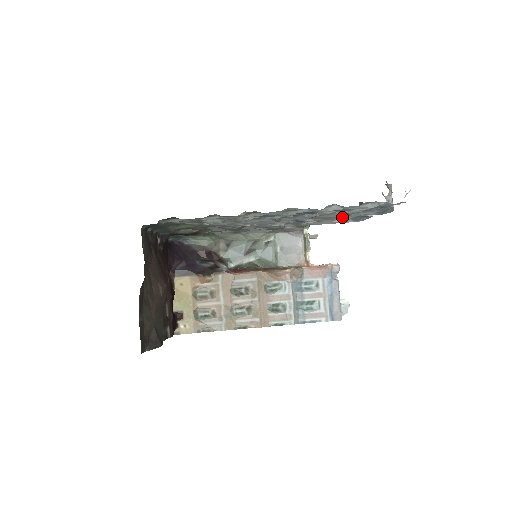
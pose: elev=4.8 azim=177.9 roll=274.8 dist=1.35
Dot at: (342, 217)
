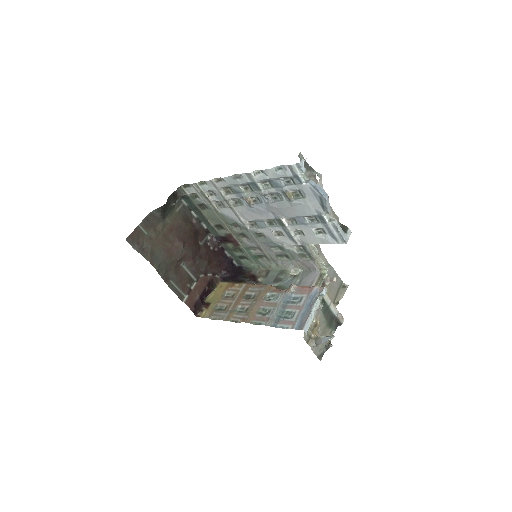
Dot at: (303, 215)
